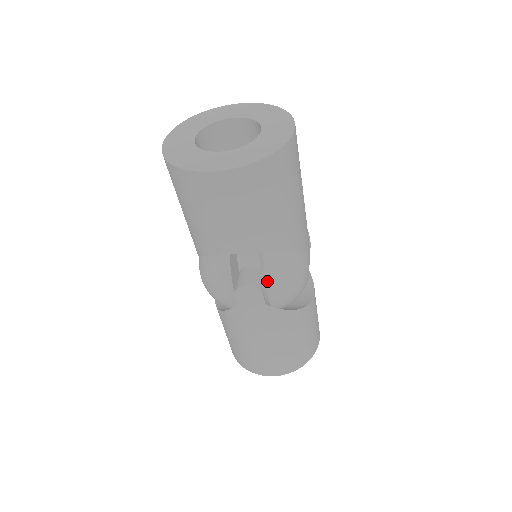
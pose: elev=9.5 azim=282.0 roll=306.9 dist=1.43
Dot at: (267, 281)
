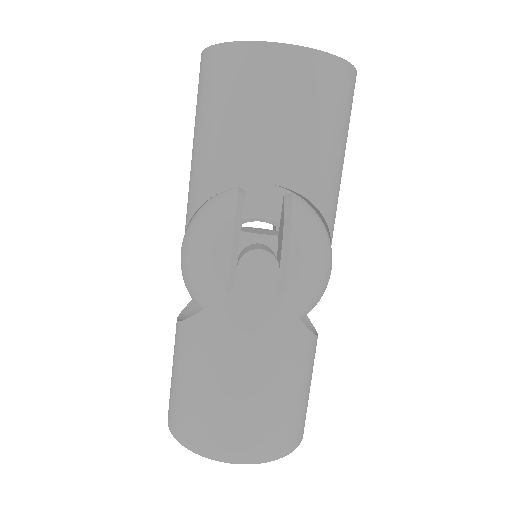
Dot at: (292, 247)
